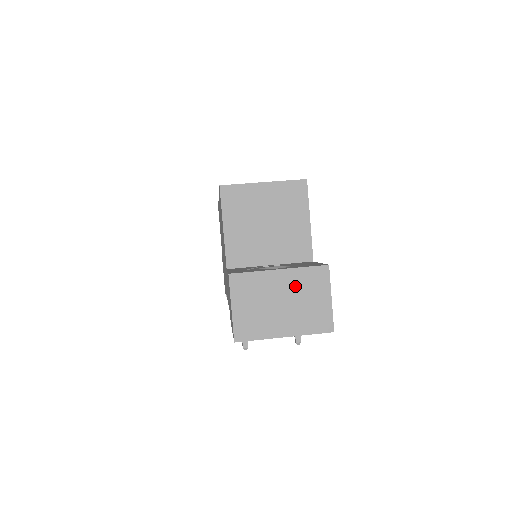
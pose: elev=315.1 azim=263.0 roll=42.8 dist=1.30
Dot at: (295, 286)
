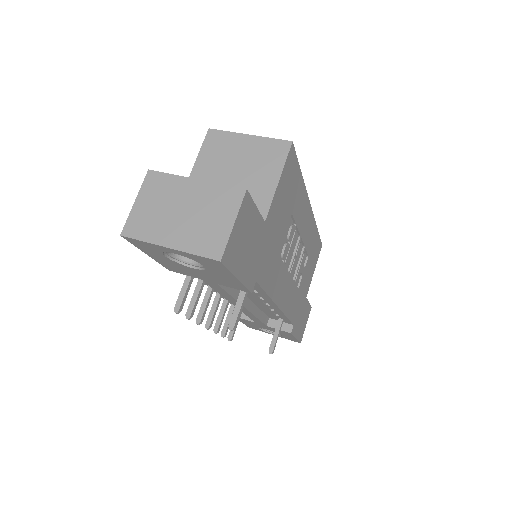
Dot at: (203, 200)
